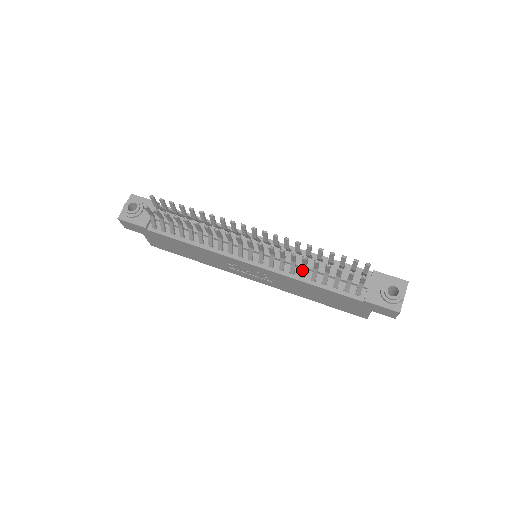
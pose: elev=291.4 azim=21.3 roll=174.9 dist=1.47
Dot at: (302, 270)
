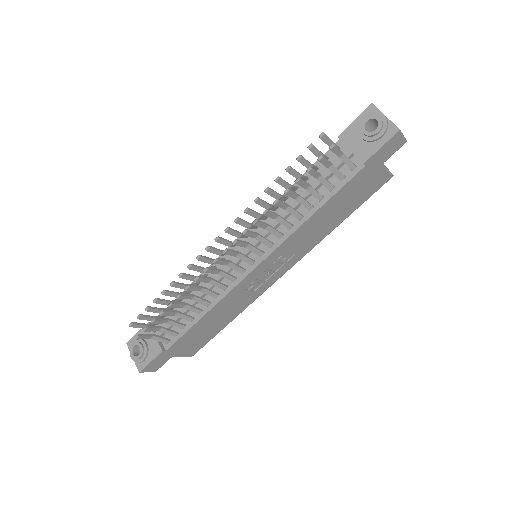
Dot at: (292, 214)
